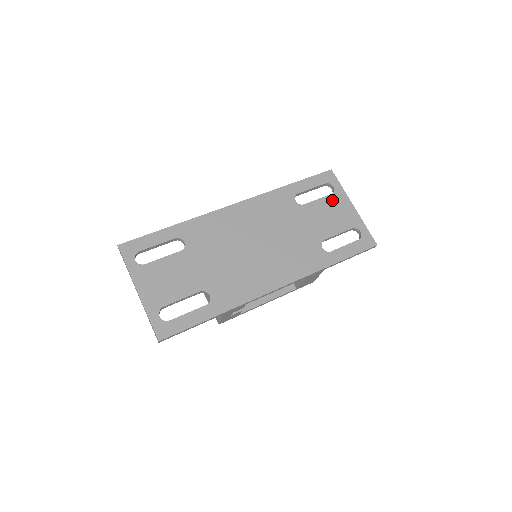
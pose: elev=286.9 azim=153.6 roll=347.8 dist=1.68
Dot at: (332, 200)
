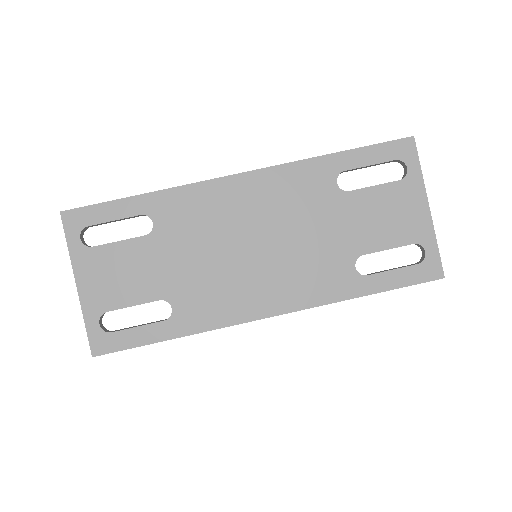
Dot at: (397, 191)
